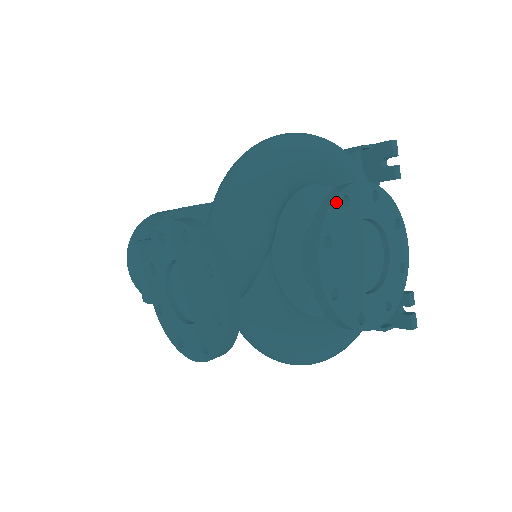
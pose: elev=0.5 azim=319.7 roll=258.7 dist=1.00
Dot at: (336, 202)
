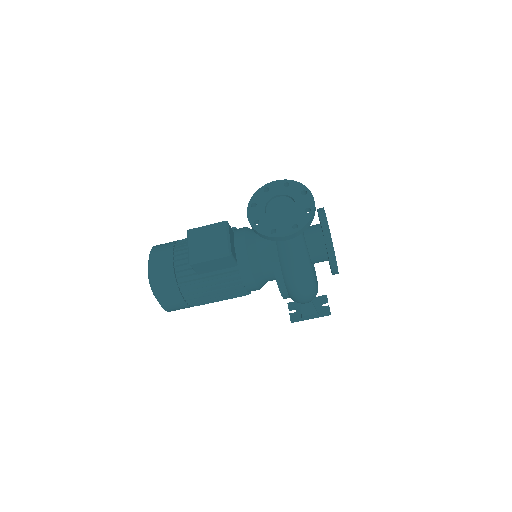
Dot at: occluded
